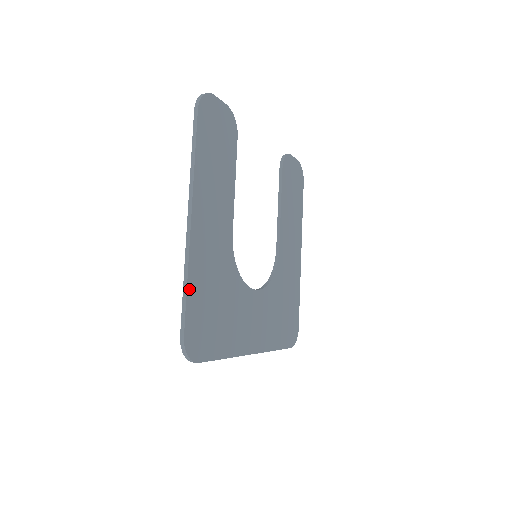
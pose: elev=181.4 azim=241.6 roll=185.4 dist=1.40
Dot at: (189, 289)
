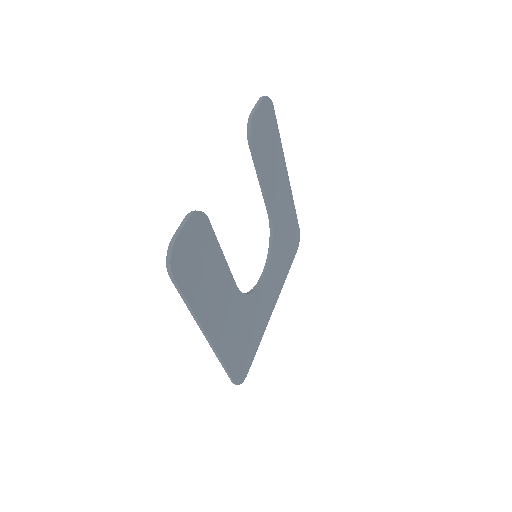
Dot at: (227, 365)
